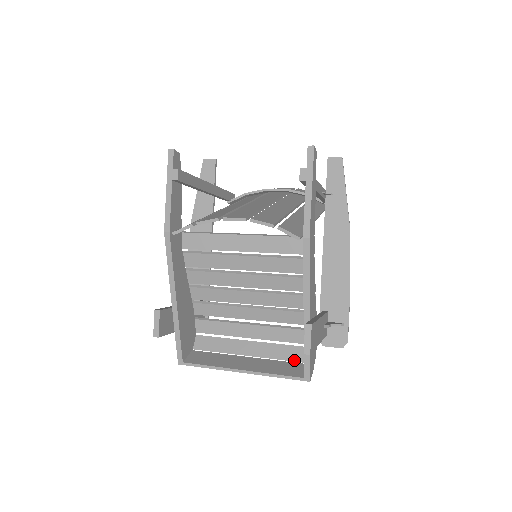
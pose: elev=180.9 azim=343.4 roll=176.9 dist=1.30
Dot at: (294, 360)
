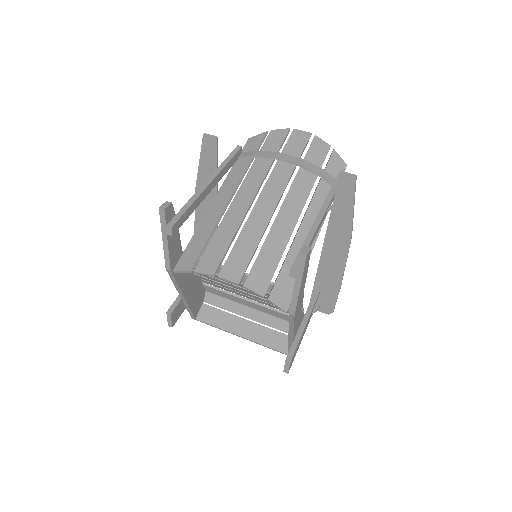
Dot at: (284, 331)
